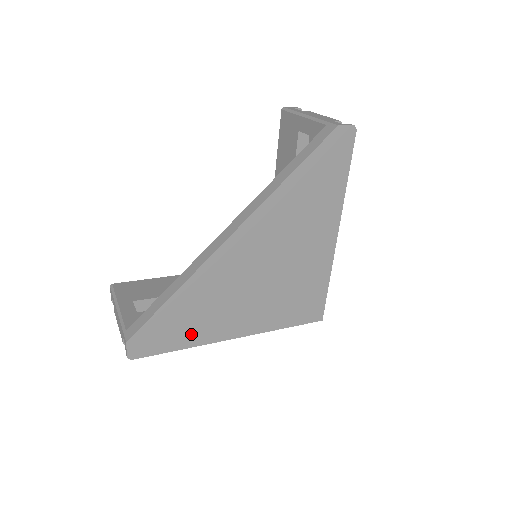
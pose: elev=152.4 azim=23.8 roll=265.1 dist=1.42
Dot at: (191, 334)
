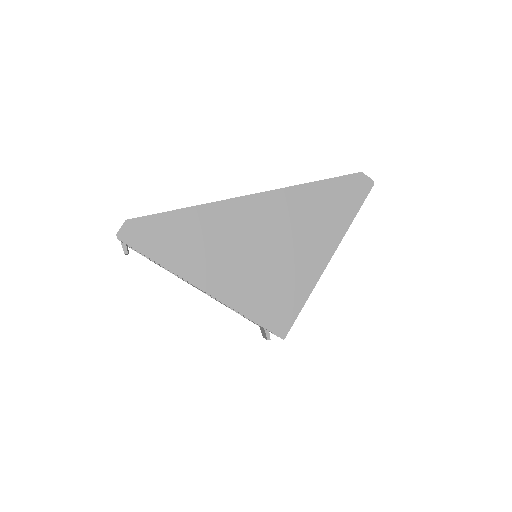
Dot at: (174, 255)
